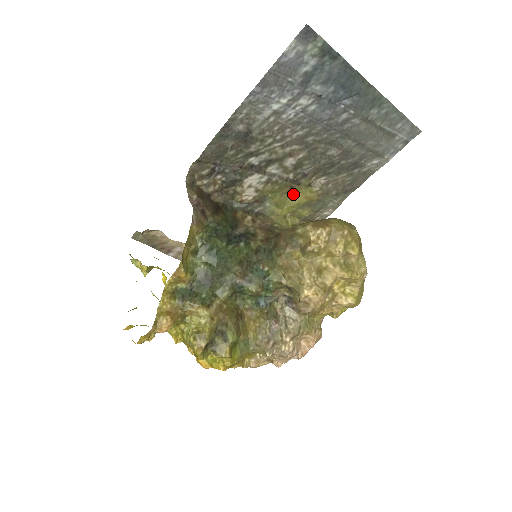
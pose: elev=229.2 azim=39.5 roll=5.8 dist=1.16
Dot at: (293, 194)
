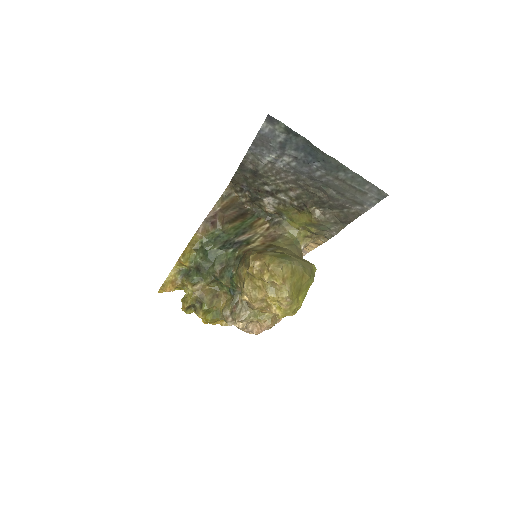
Dot at: (302, 215)
